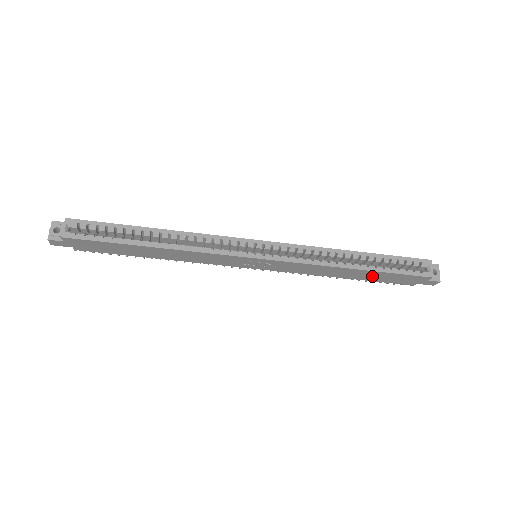
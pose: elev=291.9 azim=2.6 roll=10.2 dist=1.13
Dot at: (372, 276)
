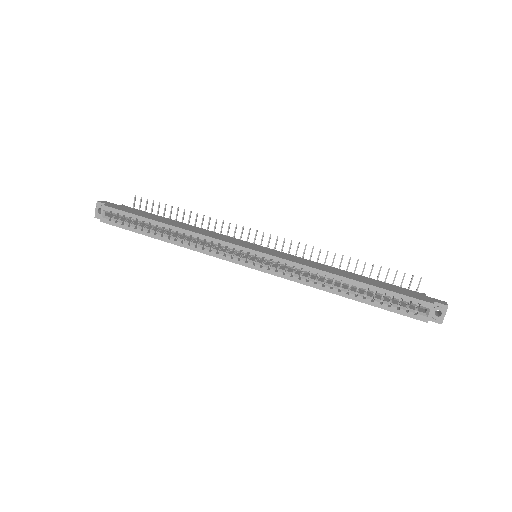
Dot at: occluded
